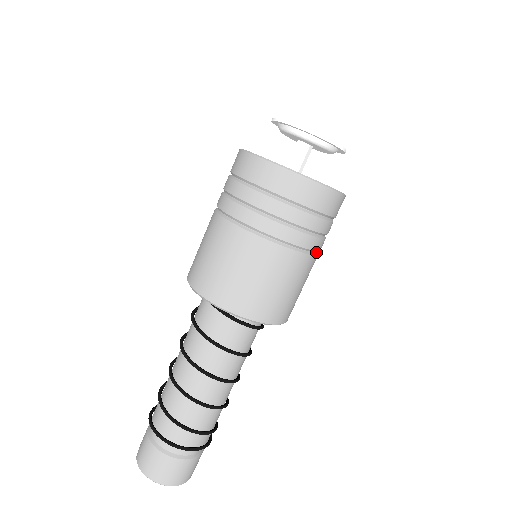
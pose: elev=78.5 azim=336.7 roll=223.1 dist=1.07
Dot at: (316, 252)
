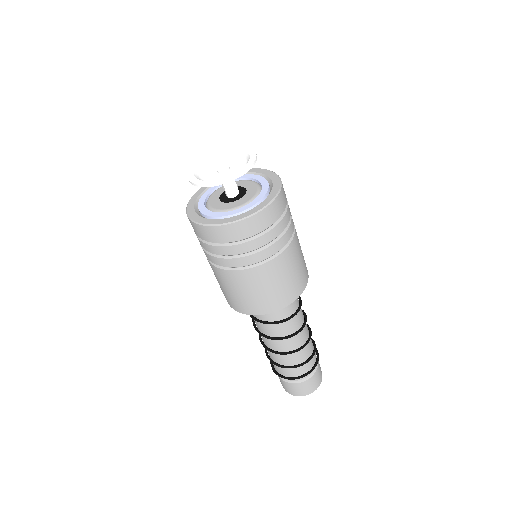
Dot at: occluded
